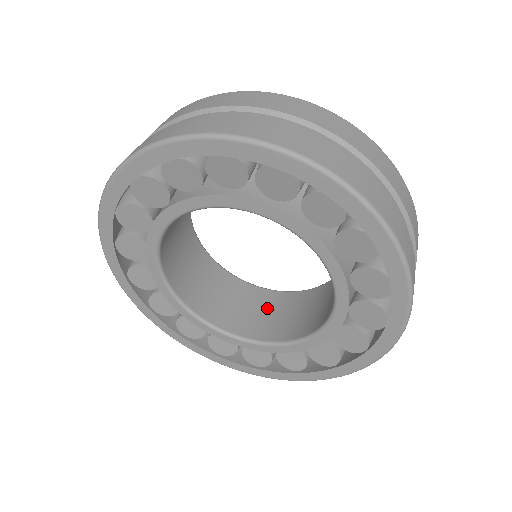
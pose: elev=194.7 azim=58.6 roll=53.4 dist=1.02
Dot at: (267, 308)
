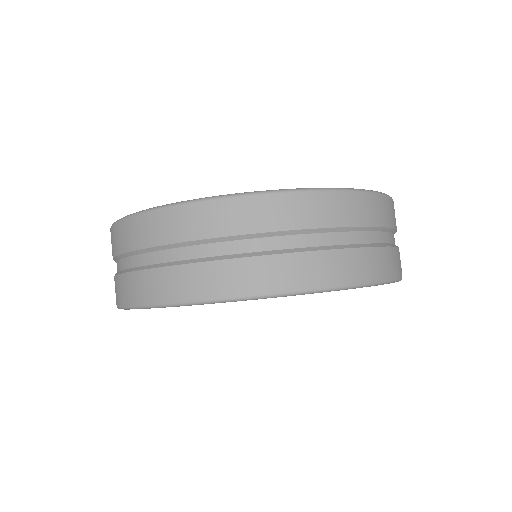
Dot at: occluded
